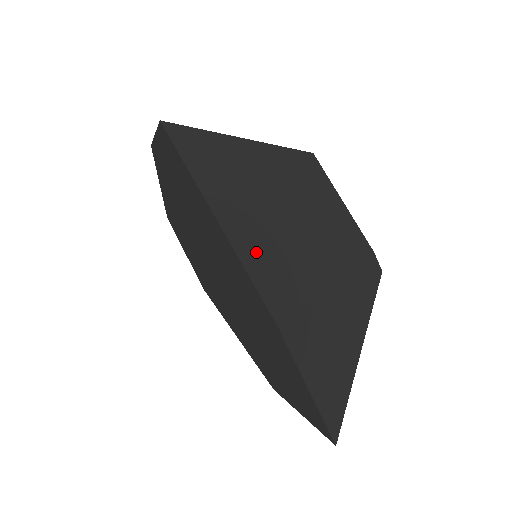
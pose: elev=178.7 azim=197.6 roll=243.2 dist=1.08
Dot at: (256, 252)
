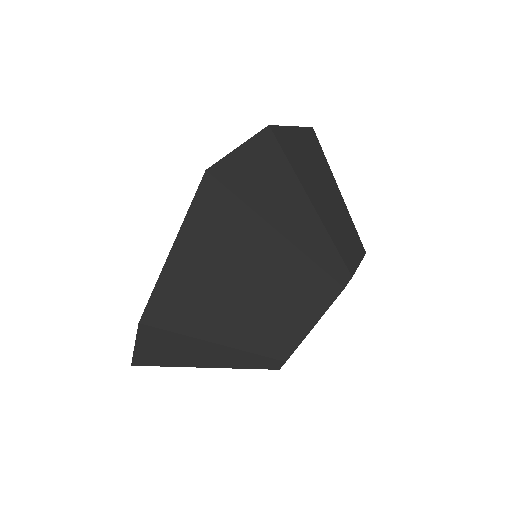
Dot at: (176, 290)
